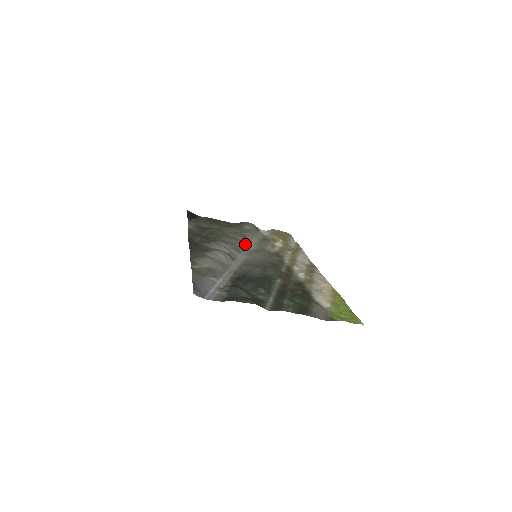
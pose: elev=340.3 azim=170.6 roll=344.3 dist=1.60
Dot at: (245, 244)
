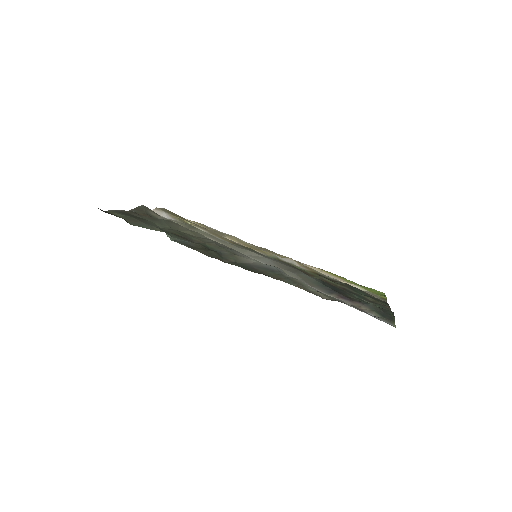
Dot at: occluded
